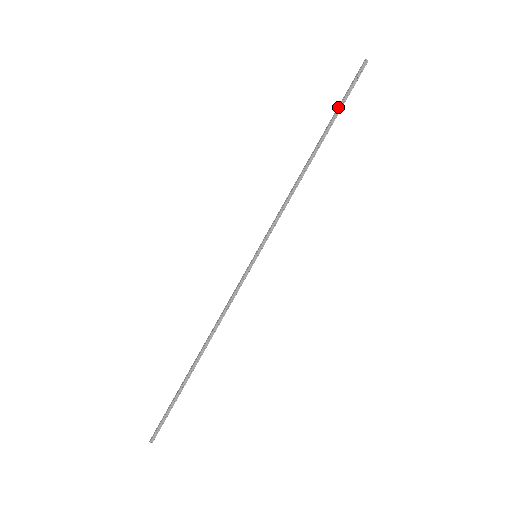
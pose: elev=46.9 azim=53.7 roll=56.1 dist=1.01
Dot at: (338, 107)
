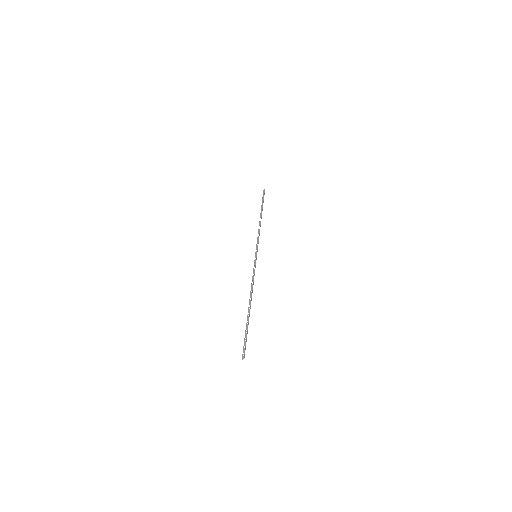
Dot at: (262, 203)
